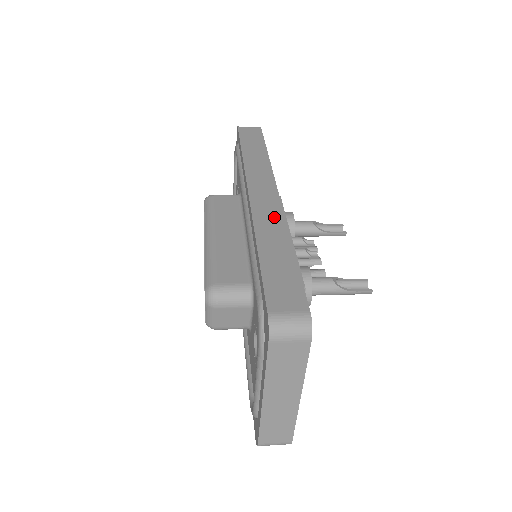
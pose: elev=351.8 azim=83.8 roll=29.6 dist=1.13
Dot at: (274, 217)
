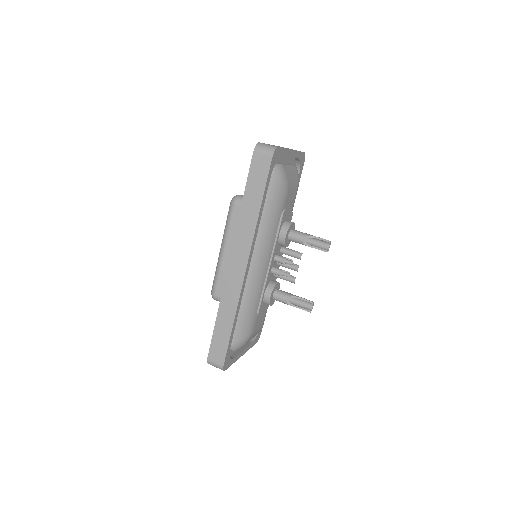
Dot at: (234, 294)
